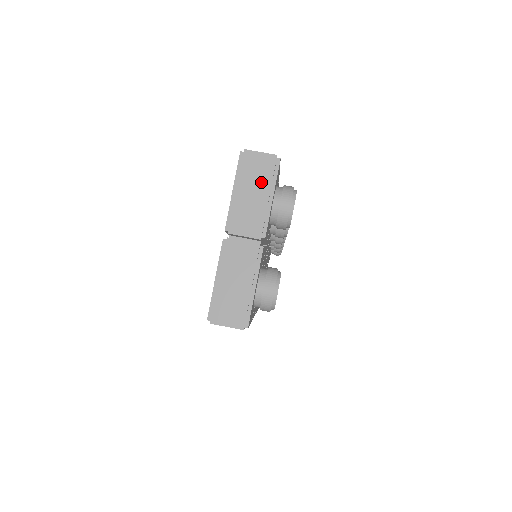
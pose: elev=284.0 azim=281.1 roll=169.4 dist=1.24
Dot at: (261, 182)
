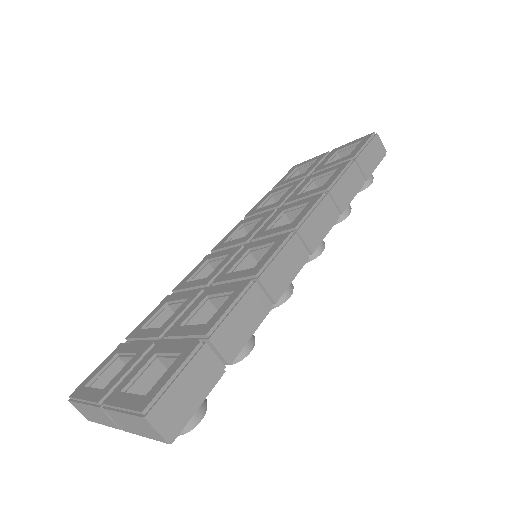
Dot at: (144, 431)
